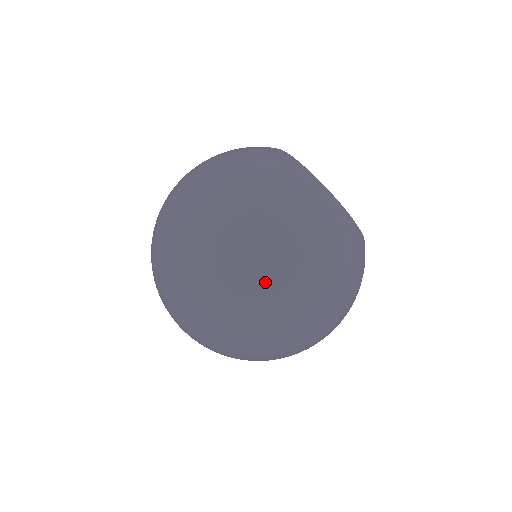
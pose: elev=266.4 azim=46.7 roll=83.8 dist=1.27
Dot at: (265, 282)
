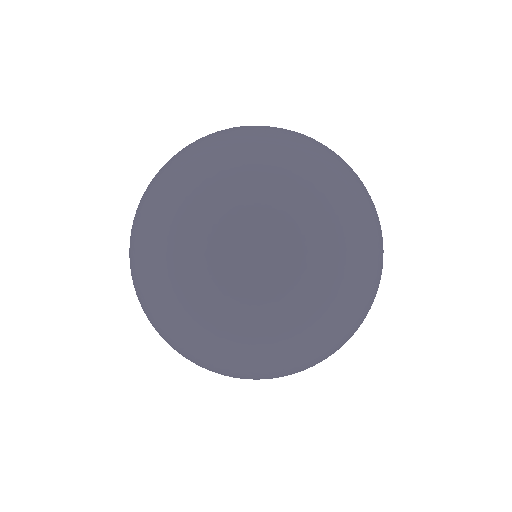
Dot at: (315, 227)
